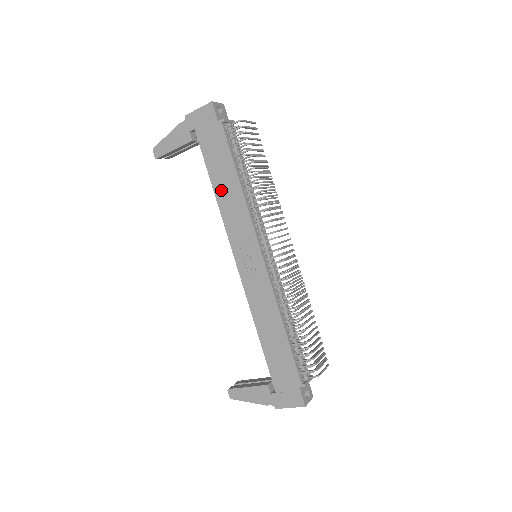
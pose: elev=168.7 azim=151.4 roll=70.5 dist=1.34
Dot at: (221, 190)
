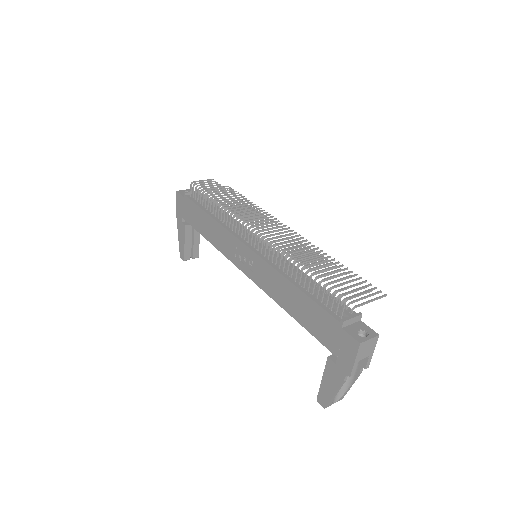
Dot at: (209, 234)
